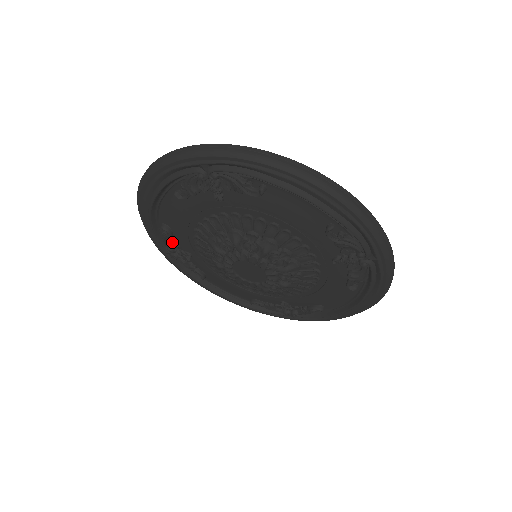
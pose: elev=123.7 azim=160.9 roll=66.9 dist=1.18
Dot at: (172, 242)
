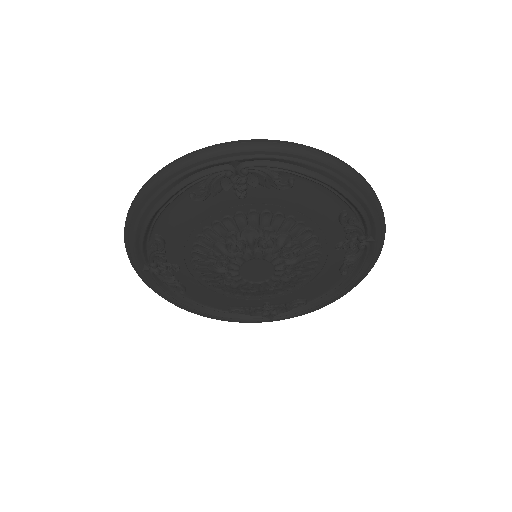
Dot at: (162, 255)
